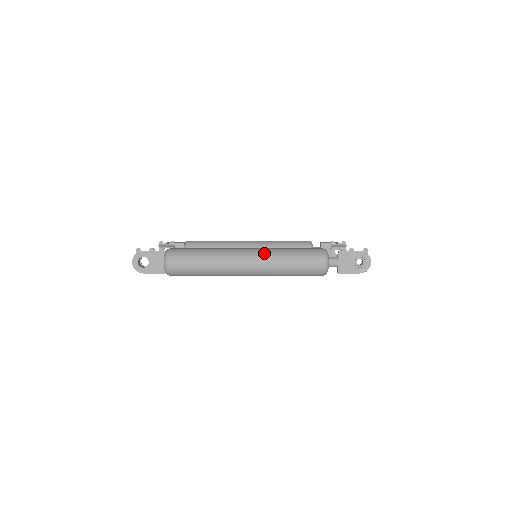
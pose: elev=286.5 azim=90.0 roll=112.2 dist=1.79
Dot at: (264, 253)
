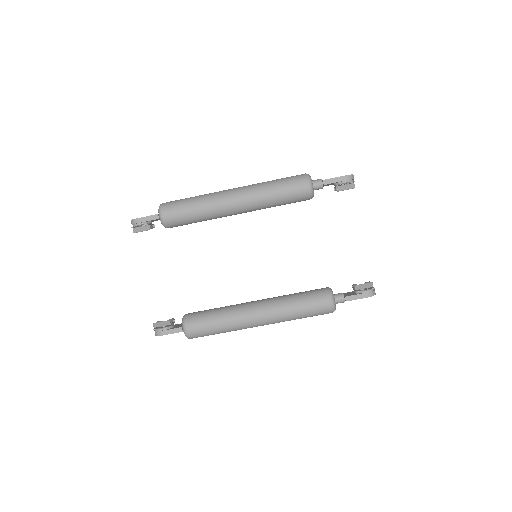
Dot at: (276, 321)
